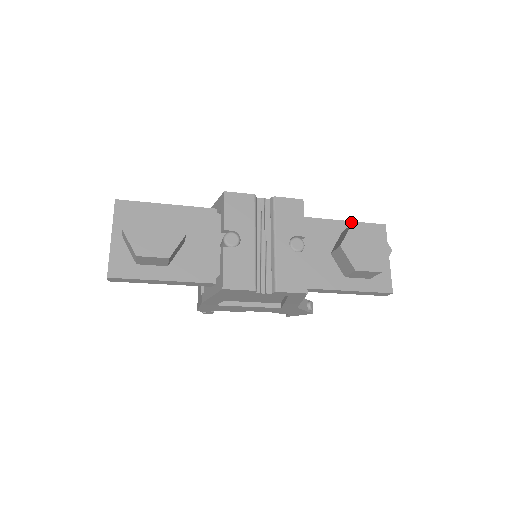
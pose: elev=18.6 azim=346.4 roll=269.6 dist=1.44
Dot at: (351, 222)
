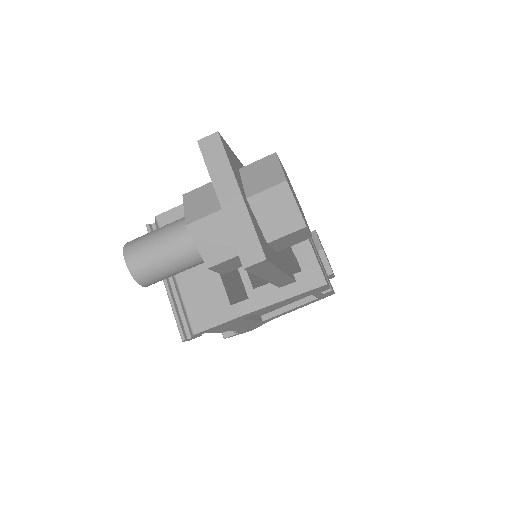
Dot at: occluded
